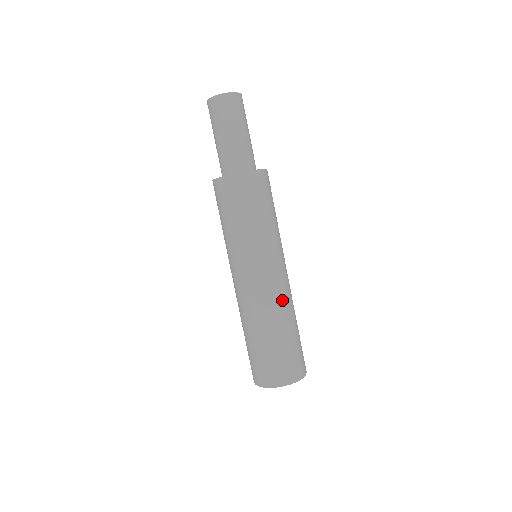
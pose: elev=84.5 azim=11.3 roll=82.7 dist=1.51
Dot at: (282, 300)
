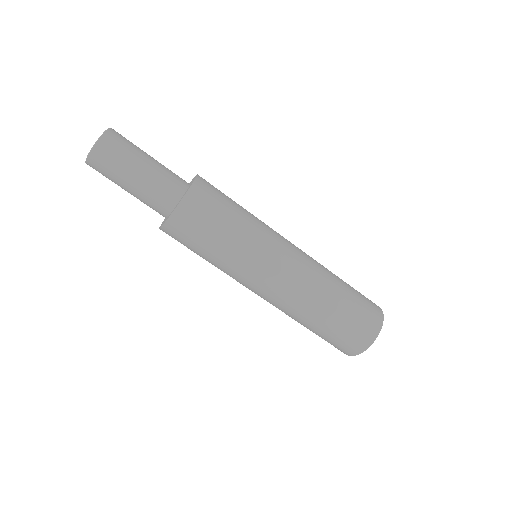
Dot at: (290, 305)
